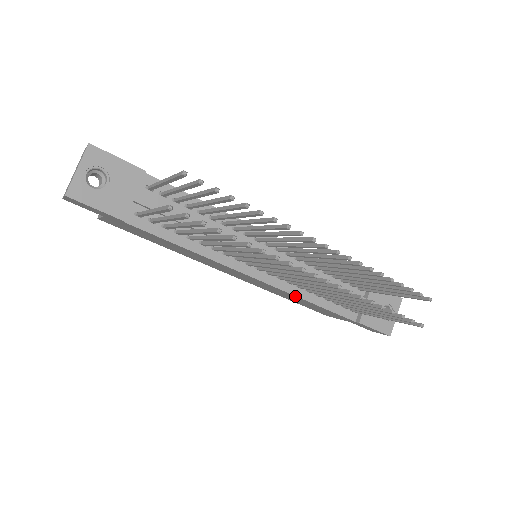
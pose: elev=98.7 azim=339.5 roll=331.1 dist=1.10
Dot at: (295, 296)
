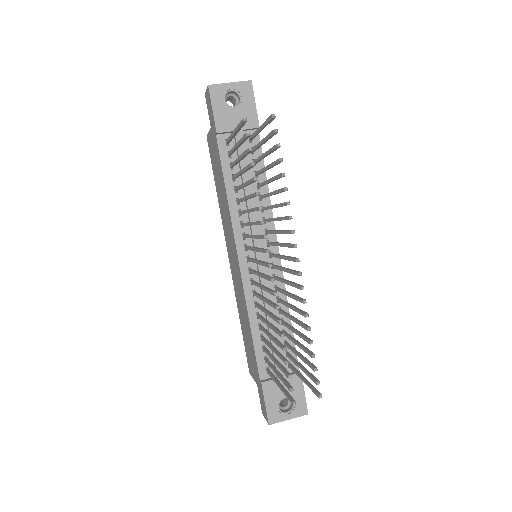
Dot at: (246, 307)
